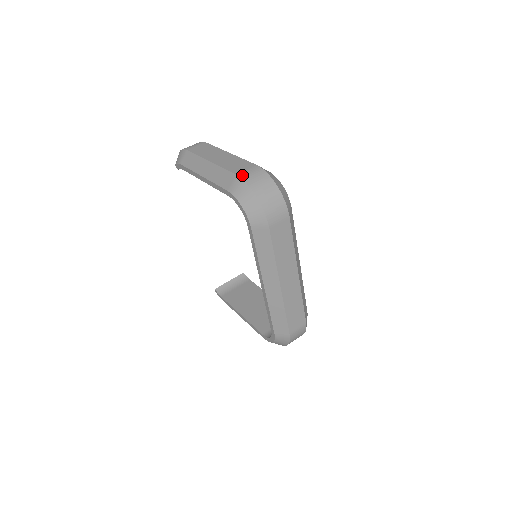
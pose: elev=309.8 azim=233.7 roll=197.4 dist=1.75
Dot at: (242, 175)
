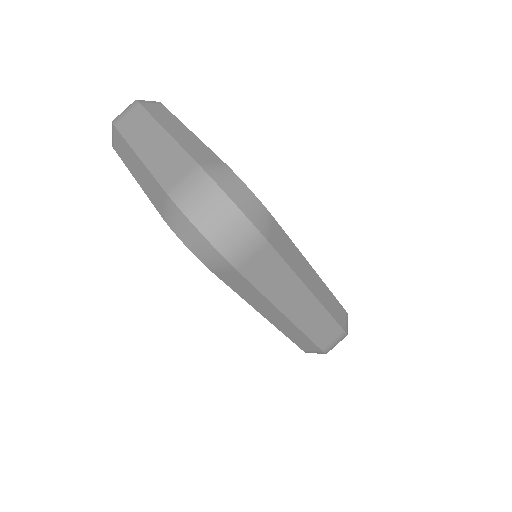
Dot at: (174, 194)
